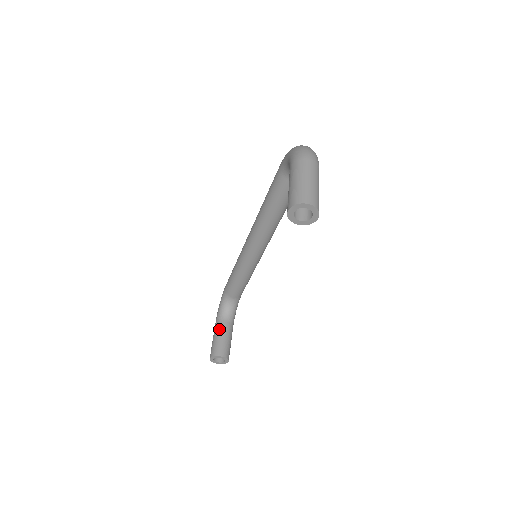
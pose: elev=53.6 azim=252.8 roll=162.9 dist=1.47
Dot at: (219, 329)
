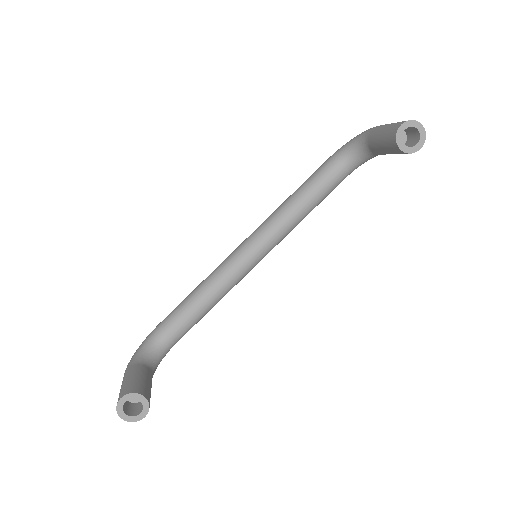
Dot at: (139, 370)
